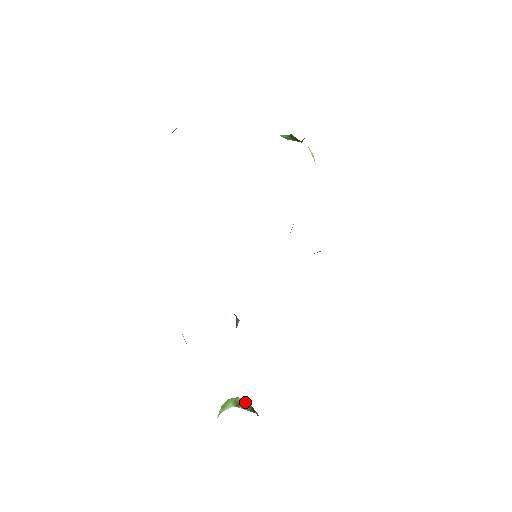
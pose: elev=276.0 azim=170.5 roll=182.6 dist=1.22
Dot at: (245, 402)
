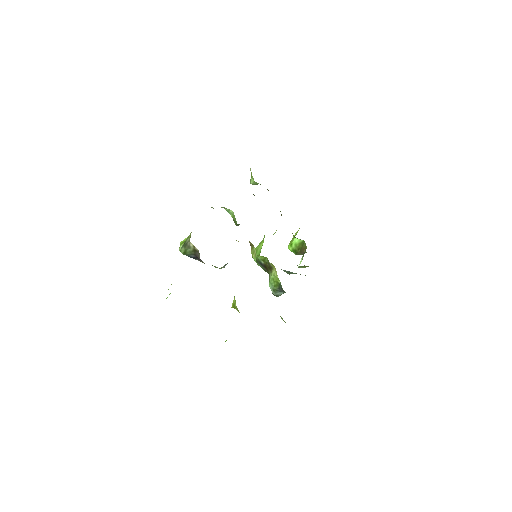
Dot at: occluded
